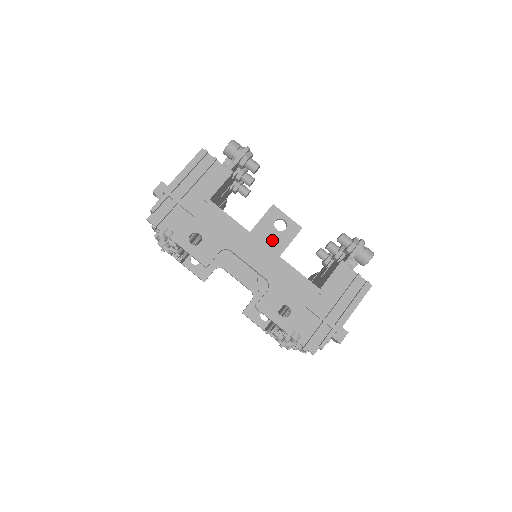
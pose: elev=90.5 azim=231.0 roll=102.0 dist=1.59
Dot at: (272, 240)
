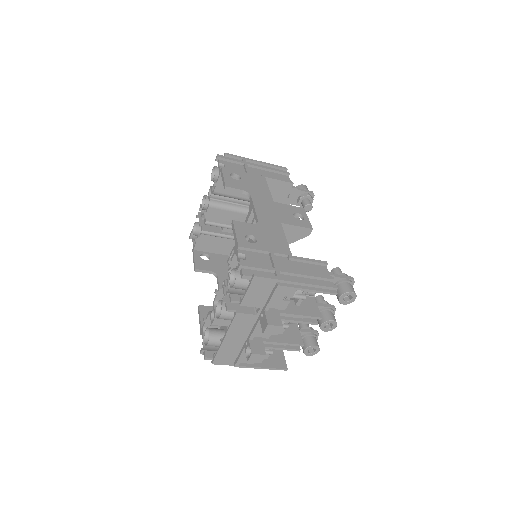
Dot at: (285, 215)
